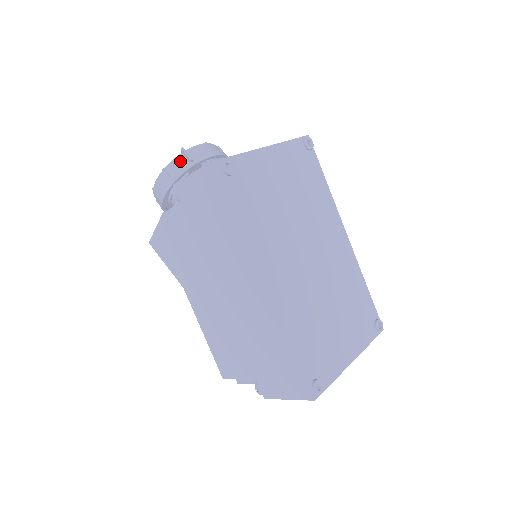
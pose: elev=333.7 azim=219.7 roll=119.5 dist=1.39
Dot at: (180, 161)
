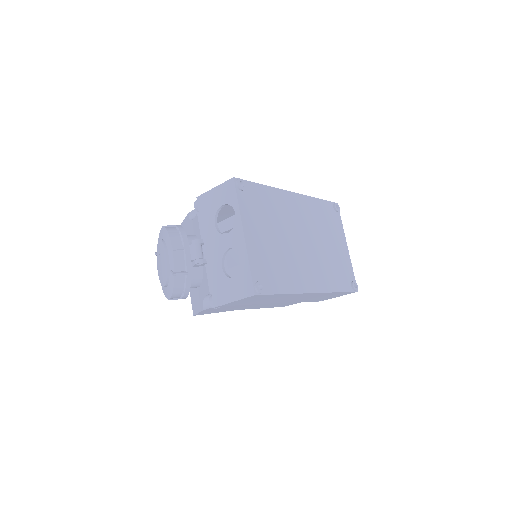
Dot at: (180, 280)
